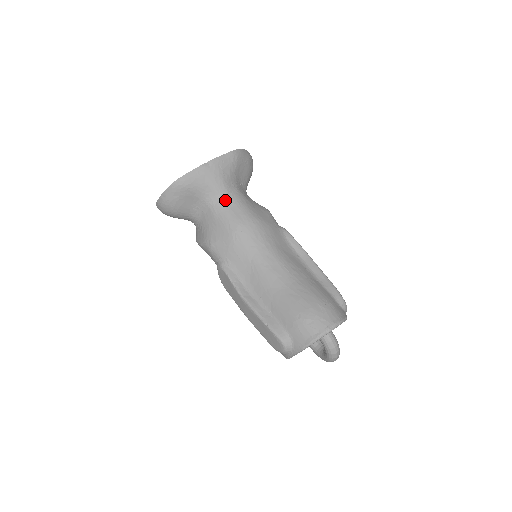
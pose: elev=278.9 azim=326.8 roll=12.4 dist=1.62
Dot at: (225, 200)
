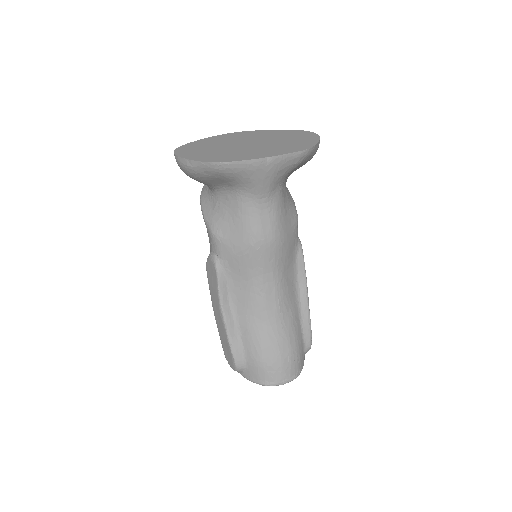
Dot at: (260, 204)
